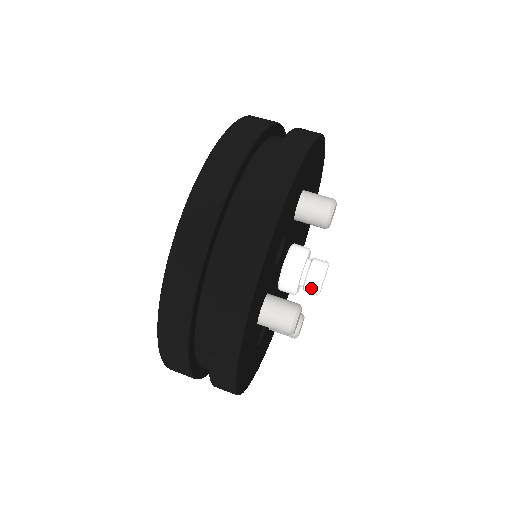
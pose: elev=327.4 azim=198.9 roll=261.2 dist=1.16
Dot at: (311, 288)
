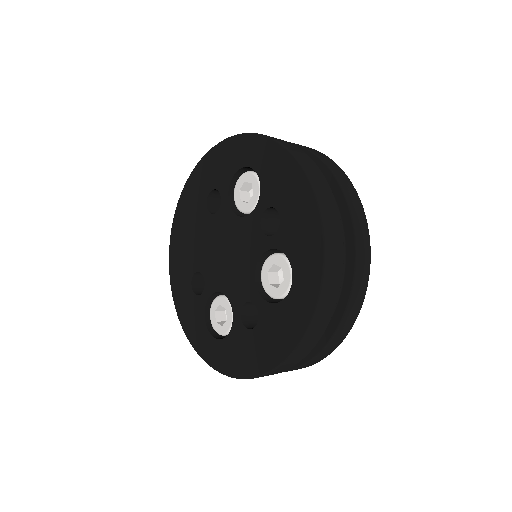
Dot at: occluded
